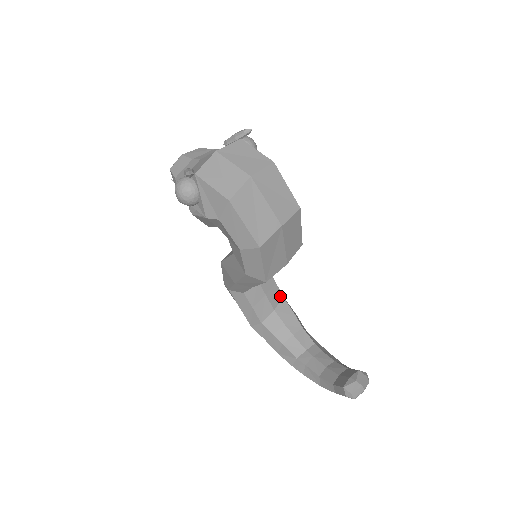
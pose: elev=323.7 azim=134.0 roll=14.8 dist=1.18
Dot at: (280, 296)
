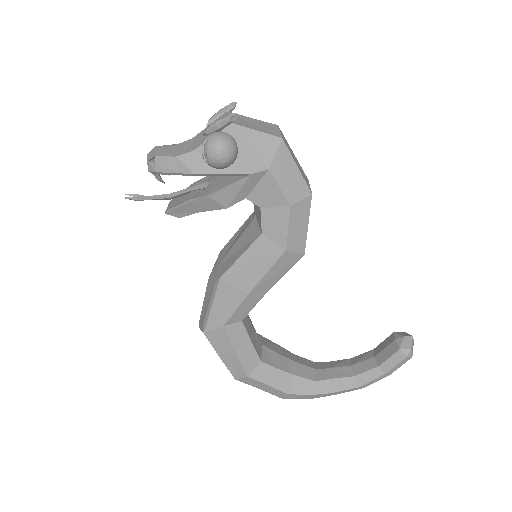
Dot at: occluded
